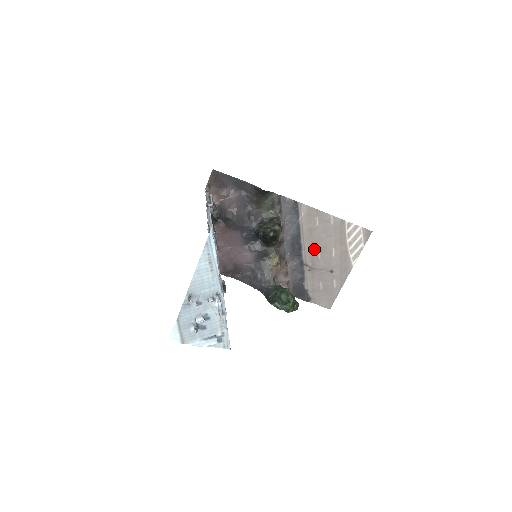
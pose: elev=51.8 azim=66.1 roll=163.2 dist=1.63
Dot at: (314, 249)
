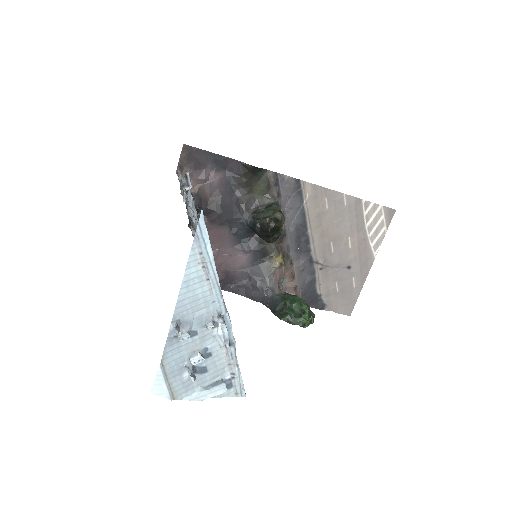
Dot at: (325, 241)
